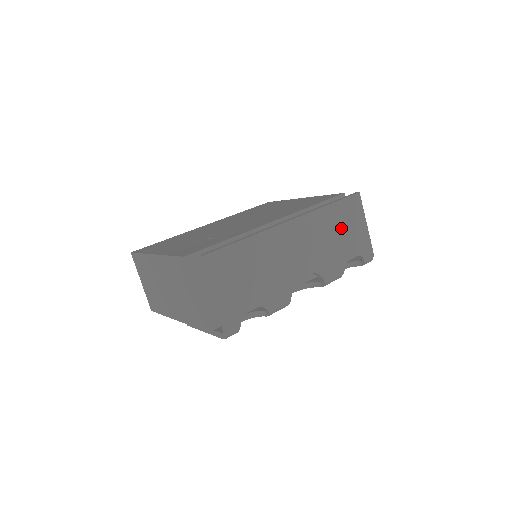
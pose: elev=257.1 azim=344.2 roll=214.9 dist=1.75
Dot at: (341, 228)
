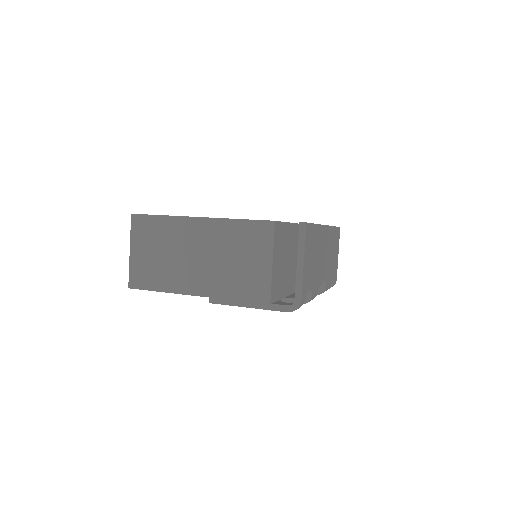
Dot at: (334, 250)
